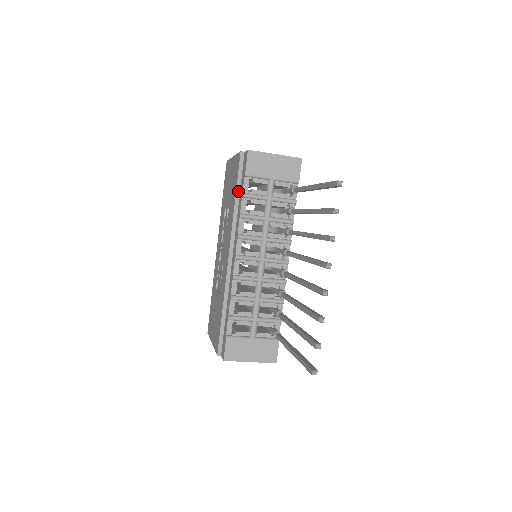
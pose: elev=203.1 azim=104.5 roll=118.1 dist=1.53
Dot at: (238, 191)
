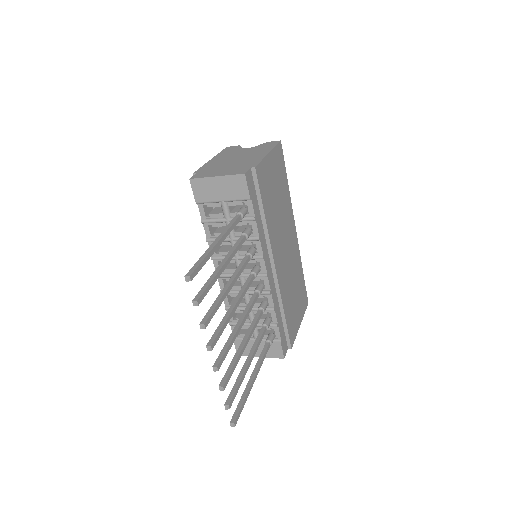
Dot at: occluded
